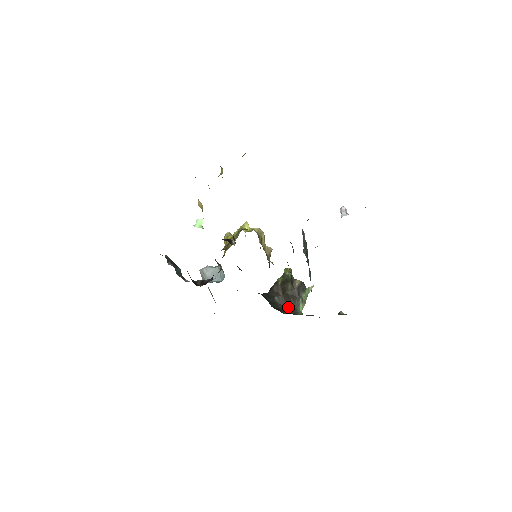
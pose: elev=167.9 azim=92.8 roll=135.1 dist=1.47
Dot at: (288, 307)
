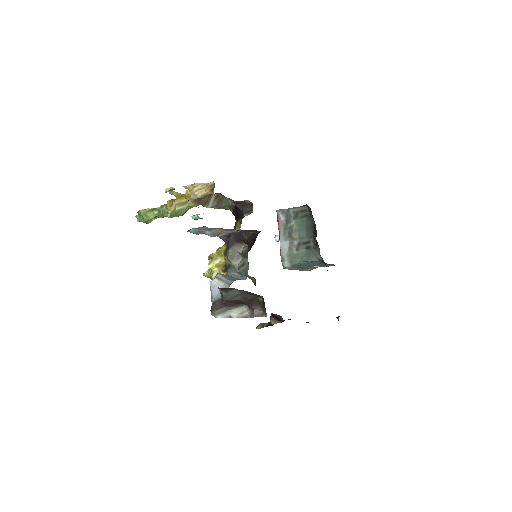
Dot at: occluded
